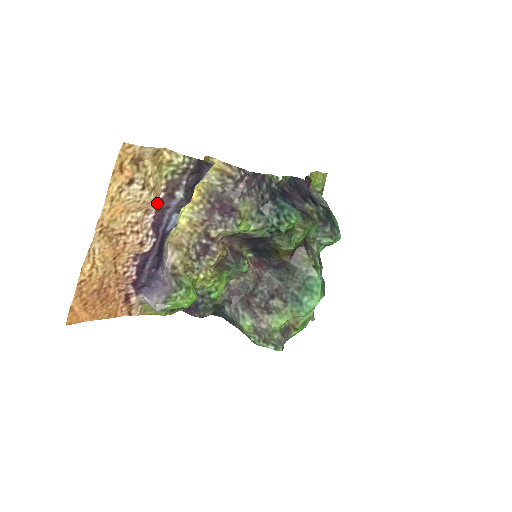
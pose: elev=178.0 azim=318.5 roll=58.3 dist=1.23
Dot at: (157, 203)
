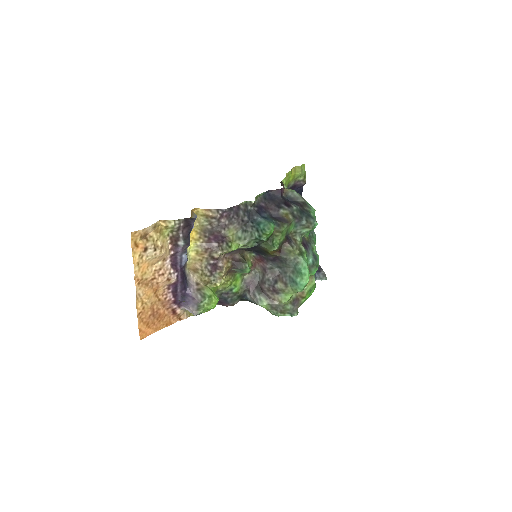
Dot at: (169, 252)
